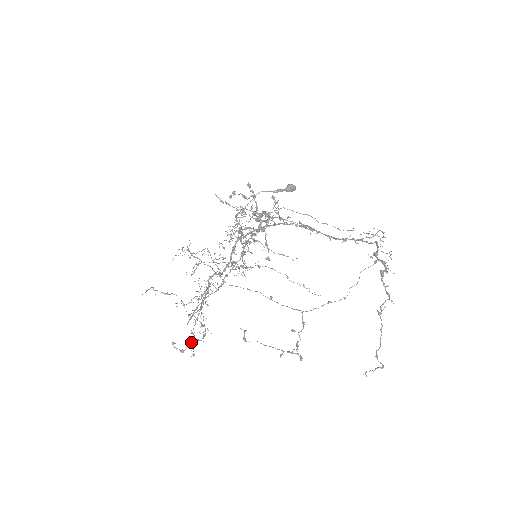
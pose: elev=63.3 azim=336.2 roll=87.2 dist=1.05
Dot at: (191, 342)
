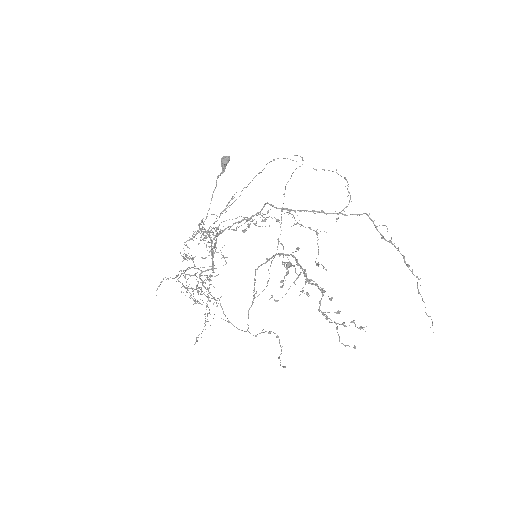
Dot at: occluded
